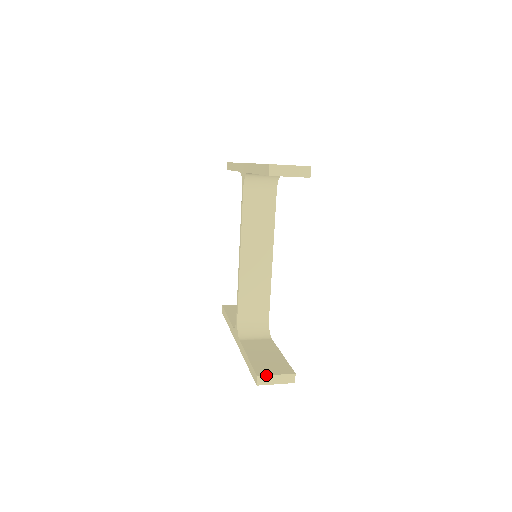
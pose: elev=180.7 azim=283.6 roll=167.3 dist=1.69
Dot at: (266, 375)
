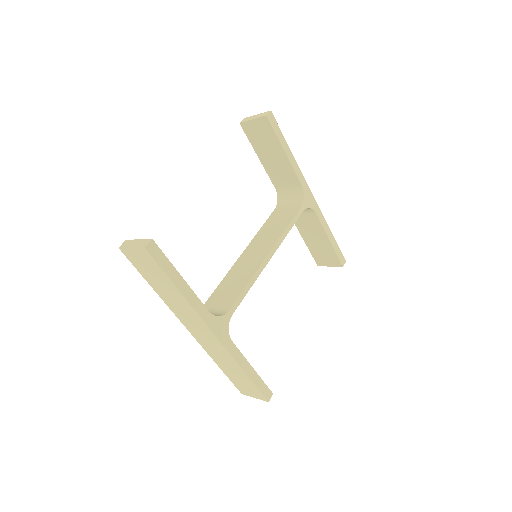
Dot at: (132, 240)
